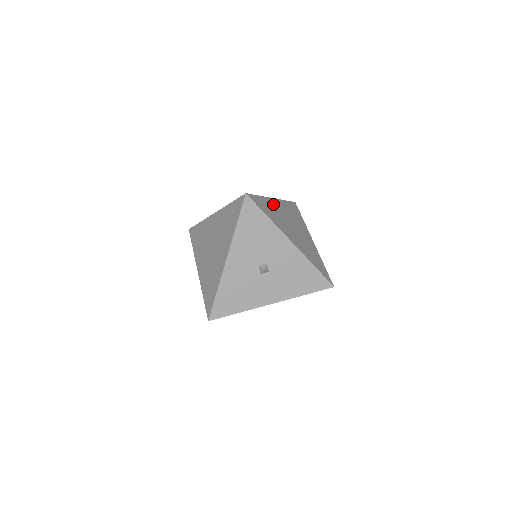
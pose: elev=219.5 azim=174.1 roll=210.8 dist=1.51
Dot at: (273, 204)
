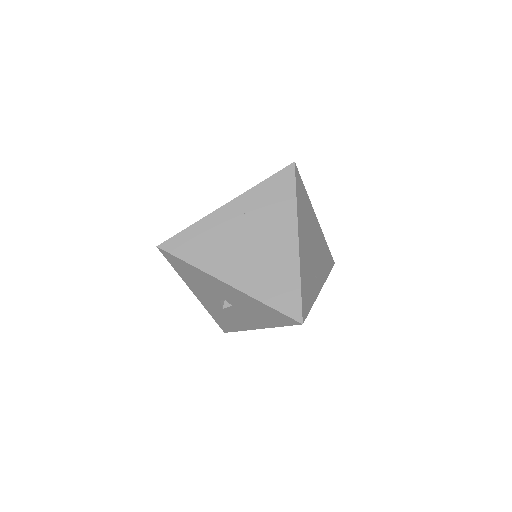
Dot at: (217, 221)
